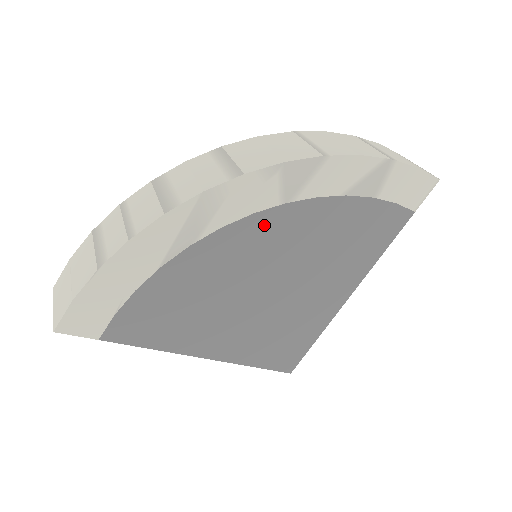
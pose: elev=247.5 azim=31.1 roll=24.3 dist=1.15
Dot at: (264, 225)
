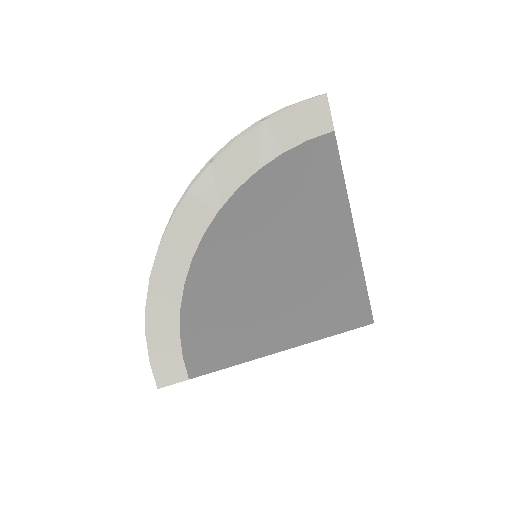
Dot at: (219, 235)
